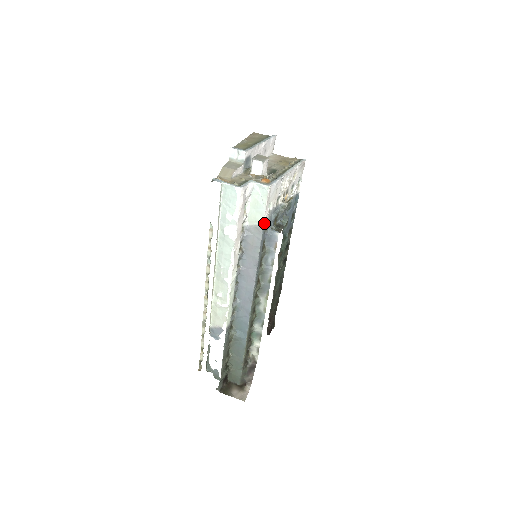
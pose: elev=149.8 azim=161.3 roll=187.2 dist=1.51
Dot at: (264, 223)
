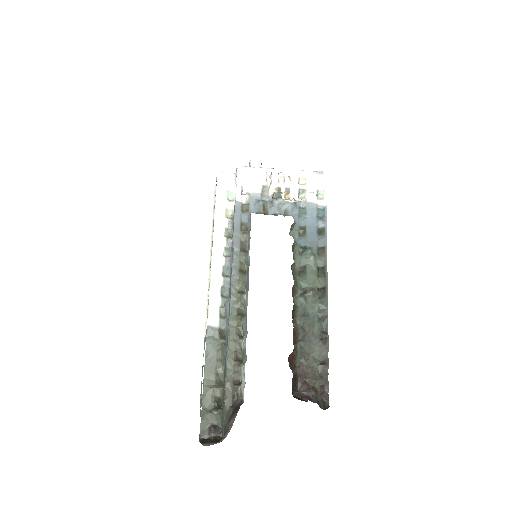
Dot at: (238, 200)
